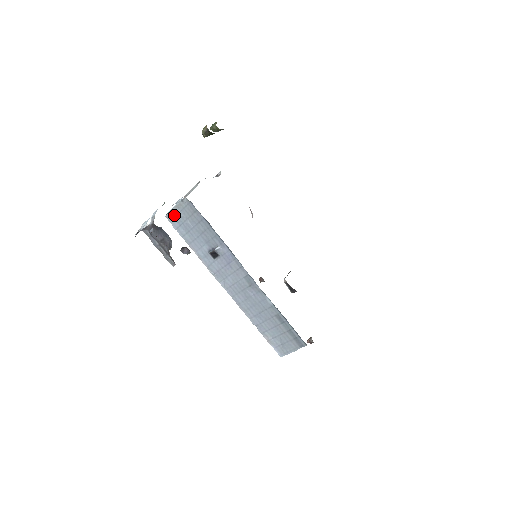
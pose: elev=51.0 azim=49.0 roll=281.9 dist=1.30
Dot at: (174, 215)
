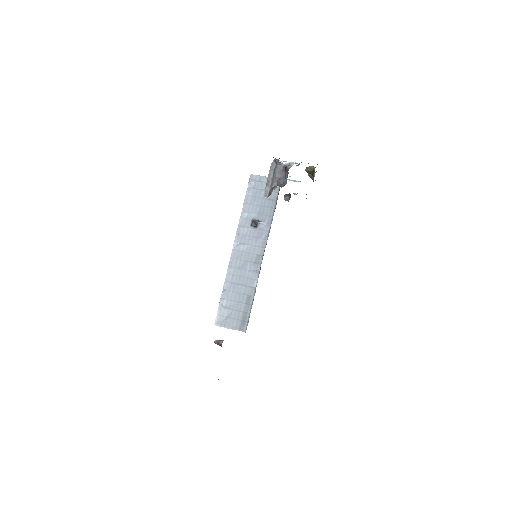
Dot at: (258, 180)
